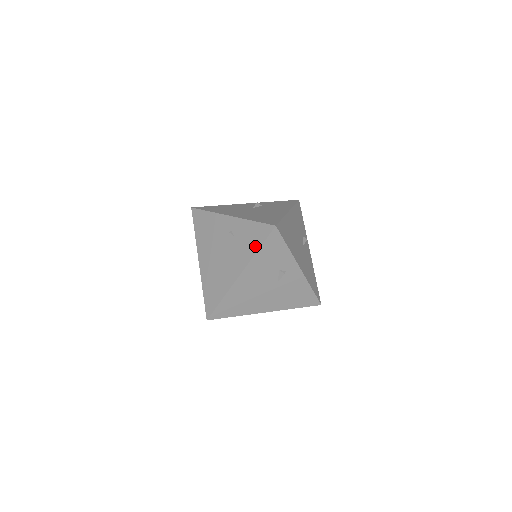
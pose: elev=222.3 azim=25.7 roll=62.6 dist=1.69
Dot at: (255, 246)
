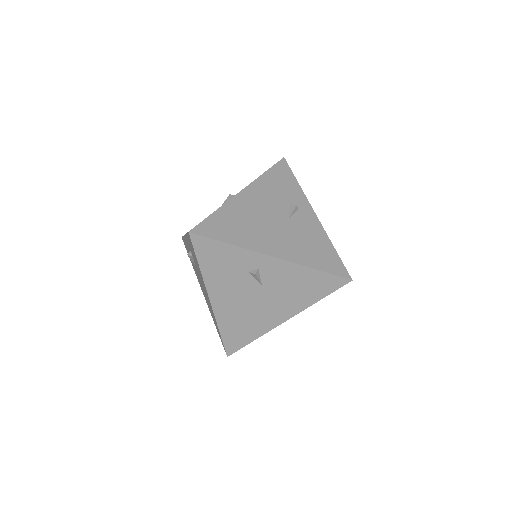
Dot at: (197, 262)
